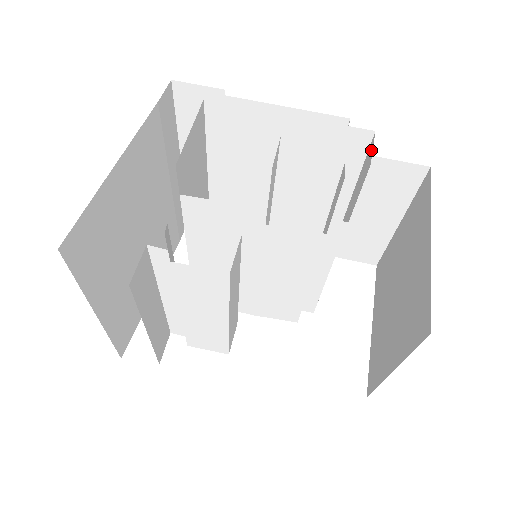
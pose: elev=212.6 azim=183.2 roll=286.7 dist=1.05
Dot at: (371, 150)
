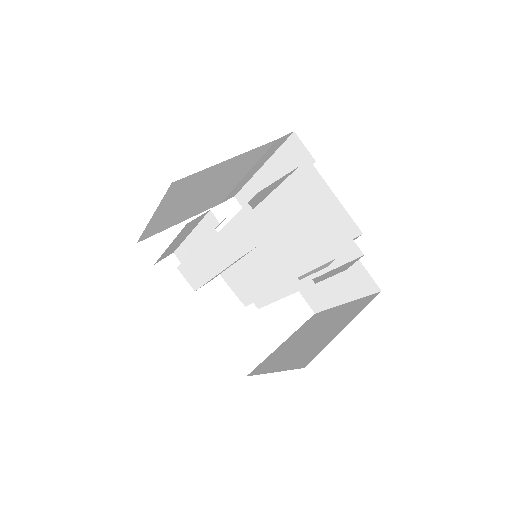
Dot at: (354, 262)
